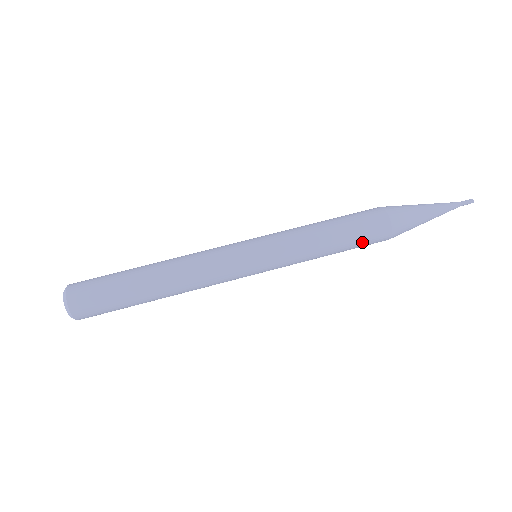
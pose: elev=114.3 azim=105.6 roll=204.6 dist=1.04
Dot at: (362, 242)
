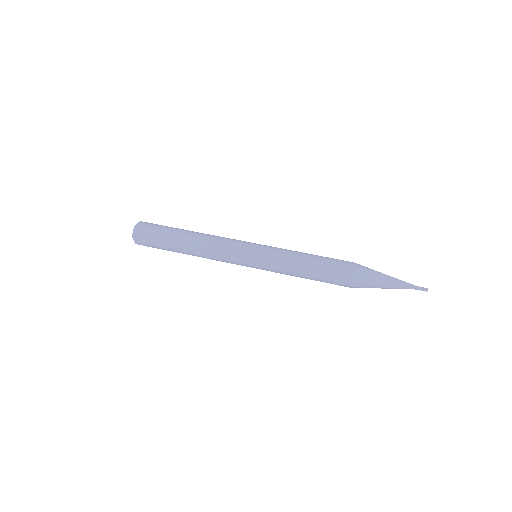
Dot at: (330, 266)
